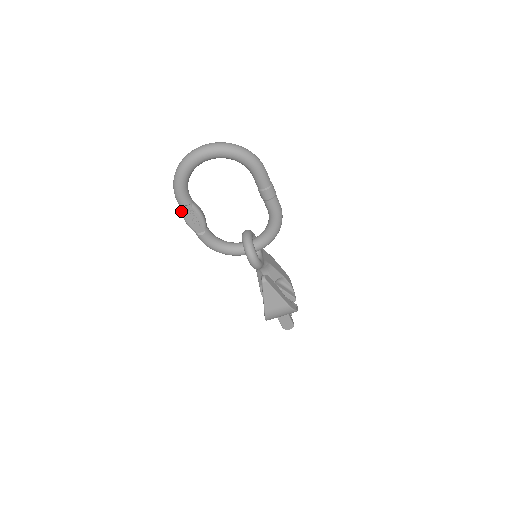
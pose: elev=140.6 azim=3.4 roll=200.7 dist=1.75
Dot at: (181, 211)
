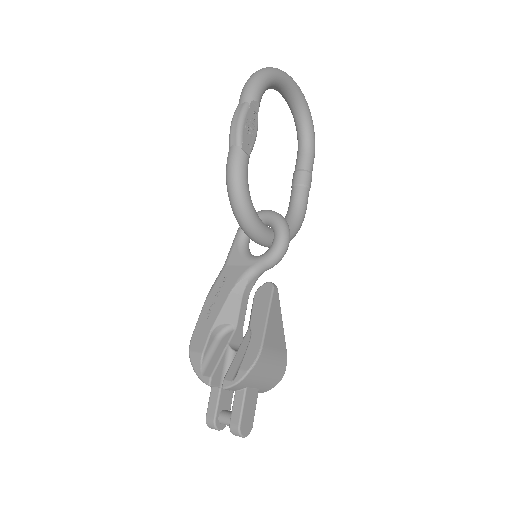
Dot at: (245, 105)
